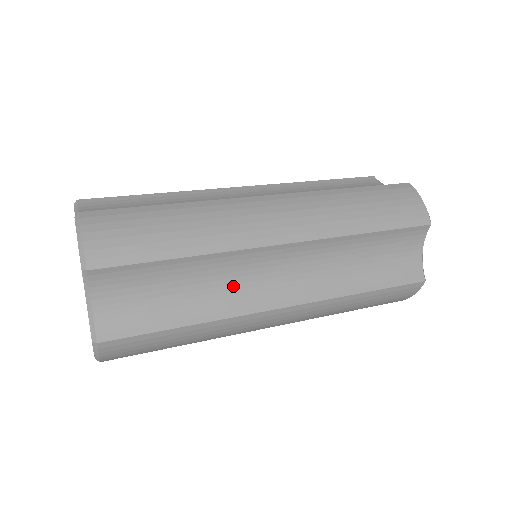
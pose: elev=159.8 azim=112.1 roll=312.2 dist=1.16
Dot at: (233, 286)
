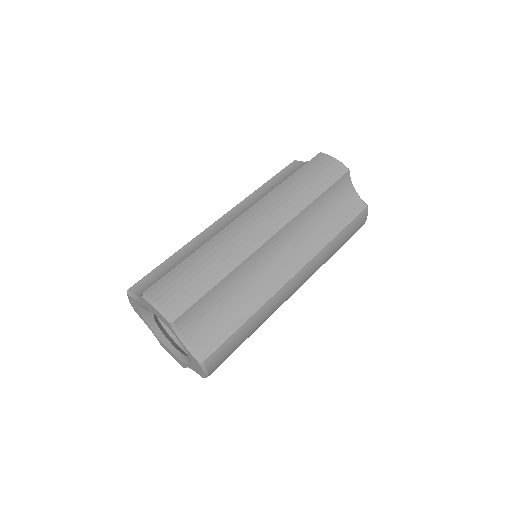
Dot at: (258, 280)
